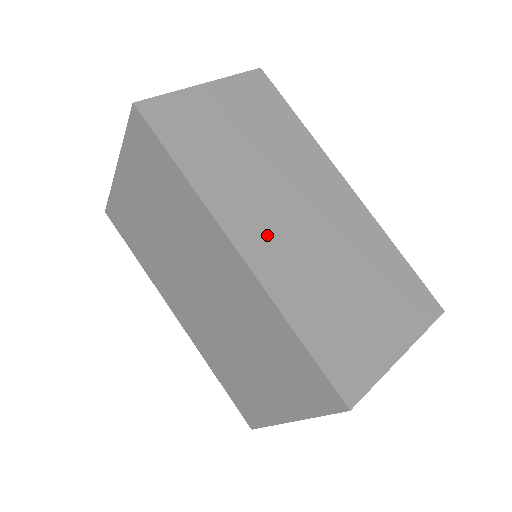
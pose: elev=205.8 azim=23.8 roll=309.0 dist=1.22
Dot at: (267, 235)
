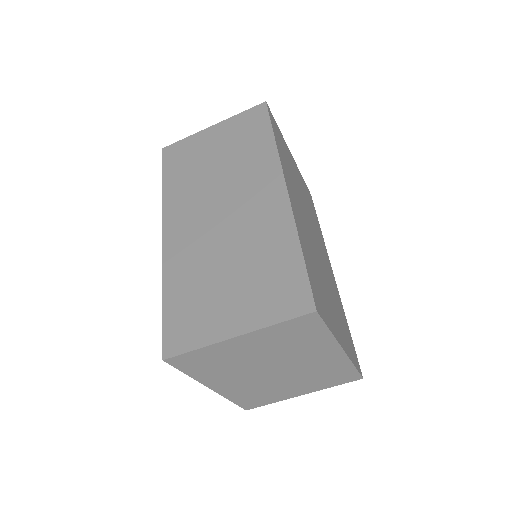
Dot at: (188, 227)
